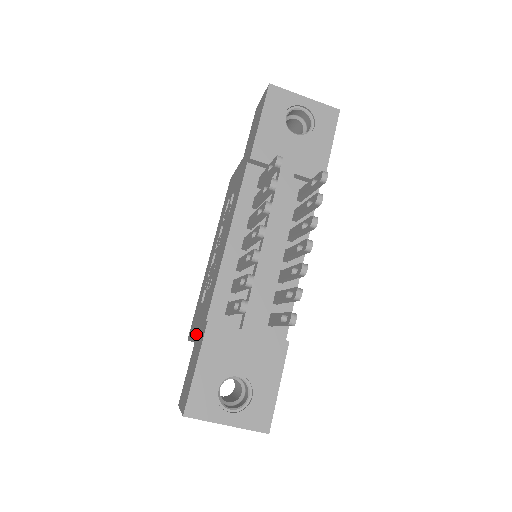
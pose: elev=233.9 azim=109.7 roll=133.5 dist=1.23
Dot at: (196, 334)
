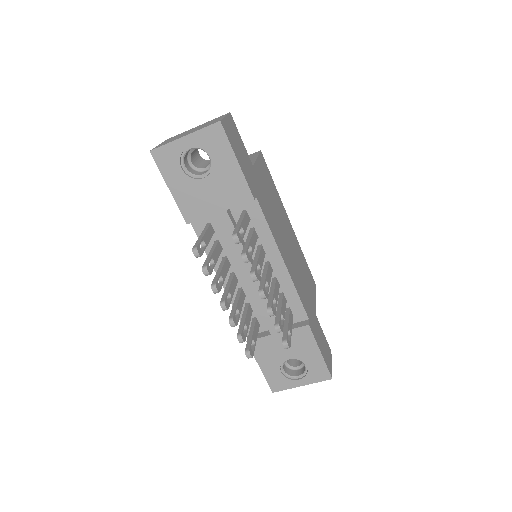
Dot at: occluded
